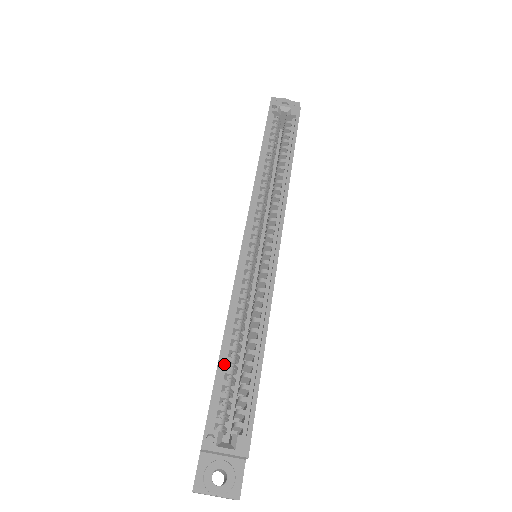
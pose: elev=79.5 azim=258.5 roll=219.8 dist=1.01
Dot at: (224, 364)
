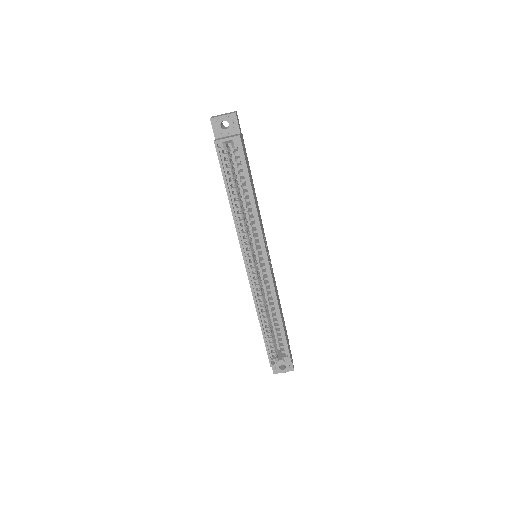
Dot at: (265, 332)
